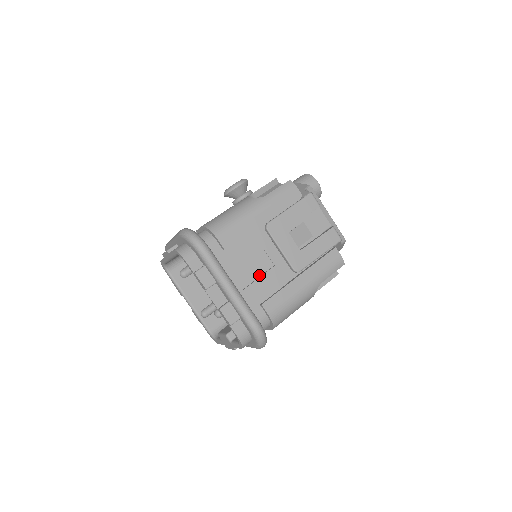
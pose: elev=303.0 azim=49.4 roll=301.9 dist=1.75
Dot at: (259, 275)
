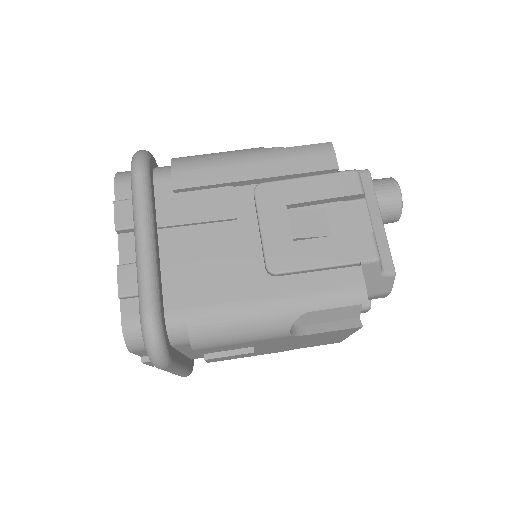
Dot at: (209, 251)
